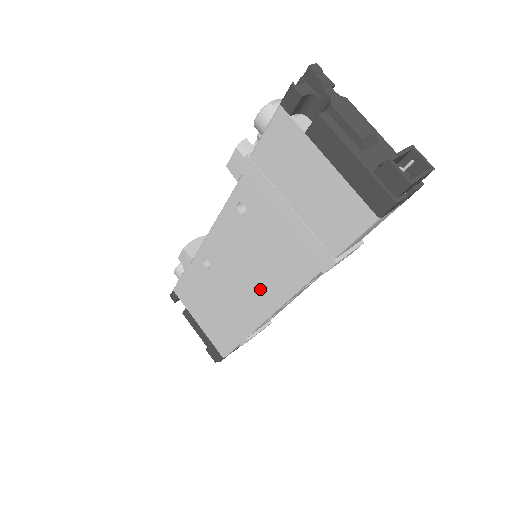
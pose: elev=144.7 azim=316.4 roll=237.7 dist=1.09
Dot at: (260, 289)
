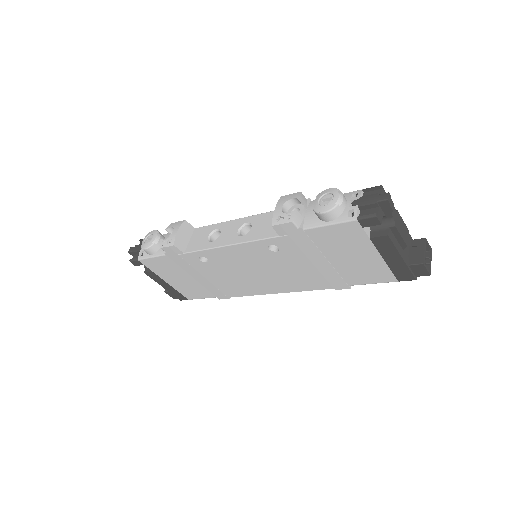
Dot at: (264, 283)
